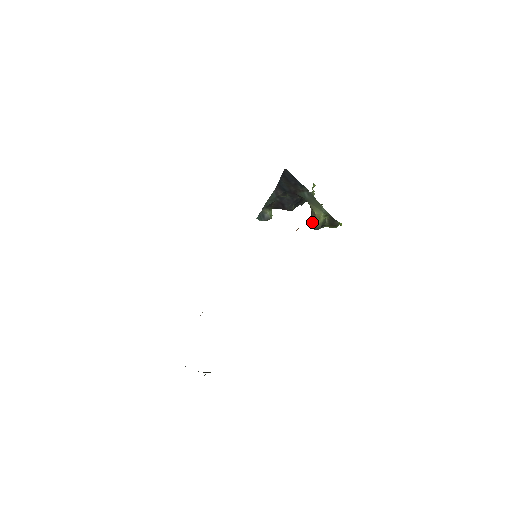
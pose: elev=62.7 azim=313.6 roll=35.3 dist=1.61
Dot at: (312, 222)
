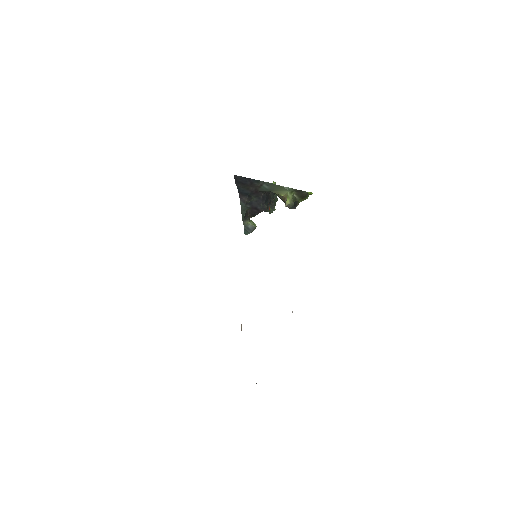
Dot at: occluded
